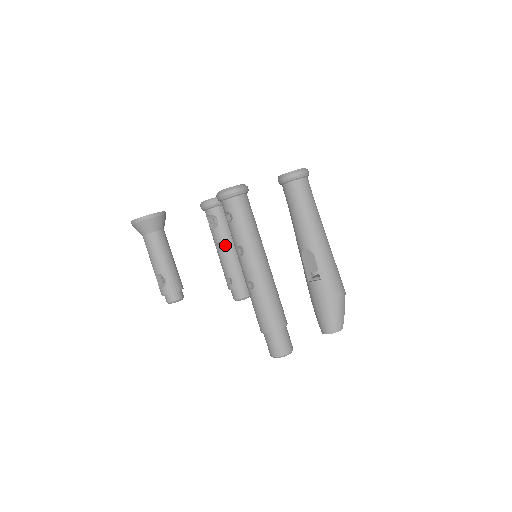
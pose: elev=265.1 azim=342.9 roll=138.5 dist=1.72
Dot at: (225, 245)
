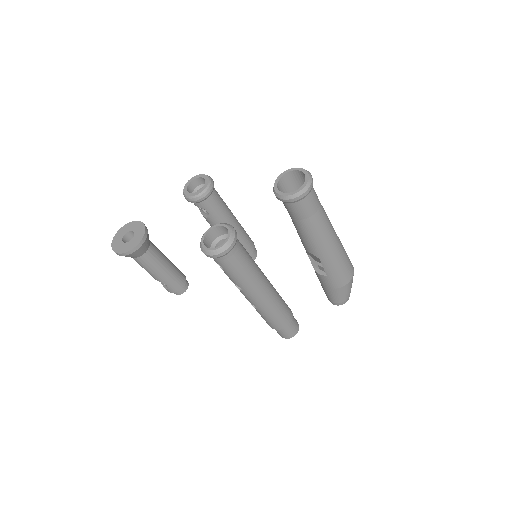
Dot at: occluded
